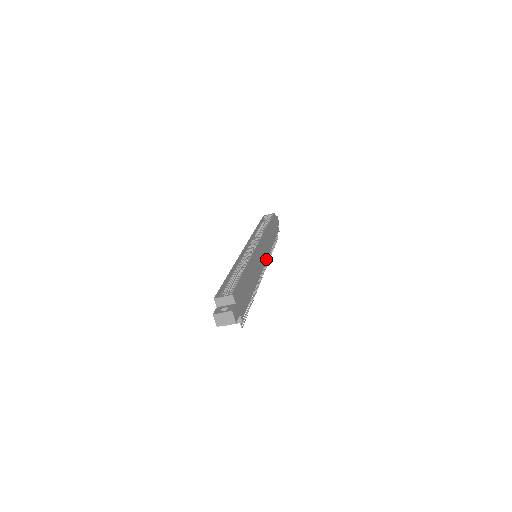
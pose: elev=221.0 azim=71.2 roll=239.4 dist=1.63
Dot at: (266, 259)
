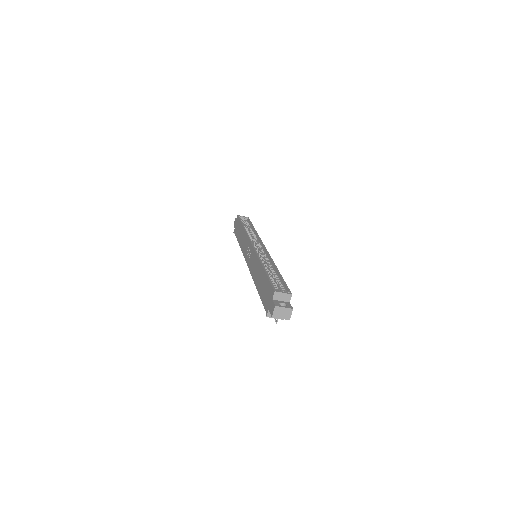
Dot at: occluded
